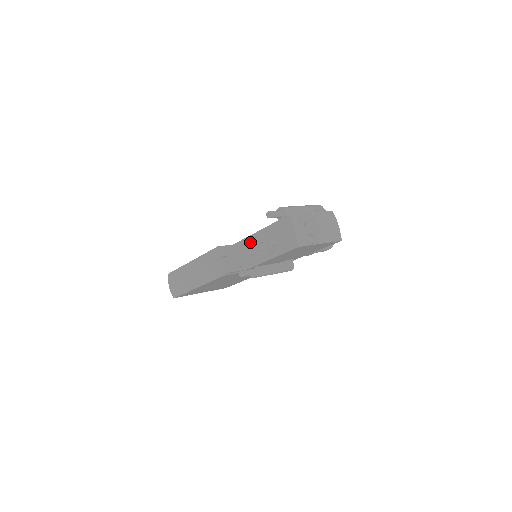
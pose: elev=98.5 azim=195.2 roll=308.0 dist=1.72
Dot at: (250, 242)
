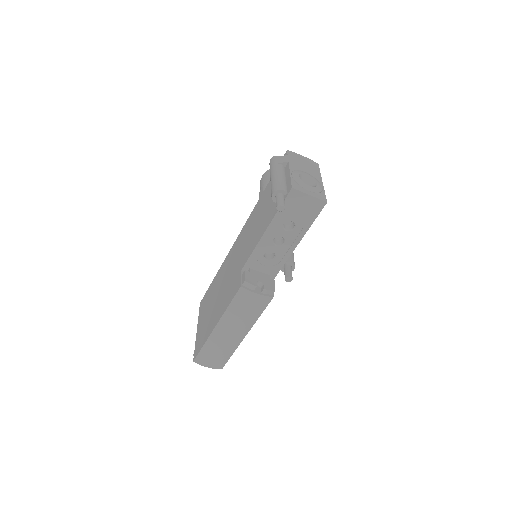
Dot at: (261, 250)
